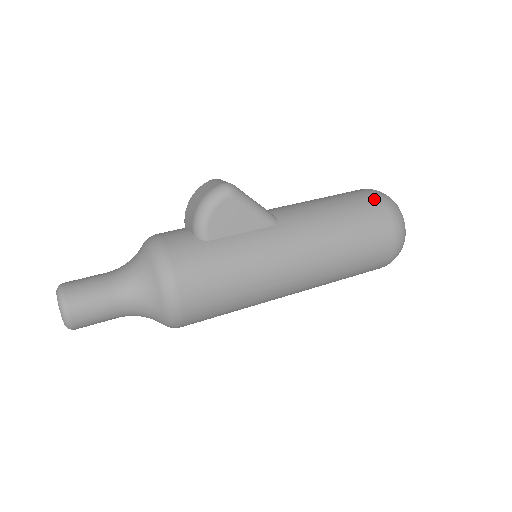
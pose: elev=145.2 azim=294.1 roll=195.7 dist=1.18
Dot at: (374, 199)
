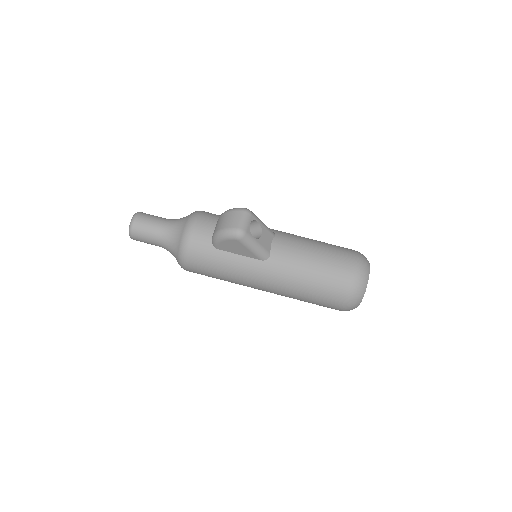
Dot at: (348, 280)
